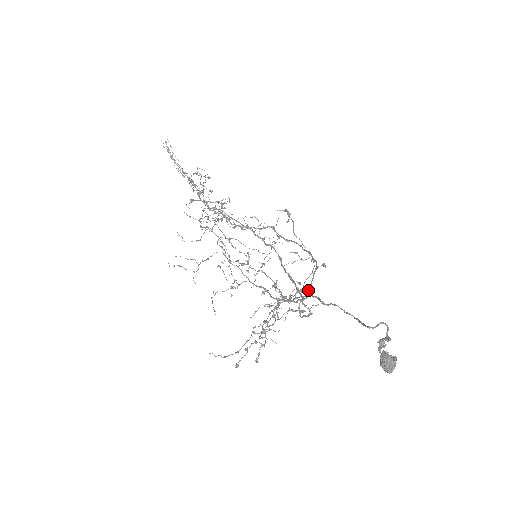
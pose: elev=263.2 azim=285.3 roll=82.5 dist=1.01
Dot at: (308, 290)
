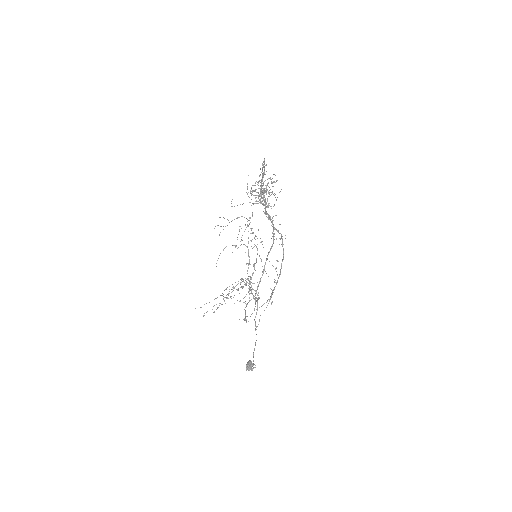
Dot at: occluded
